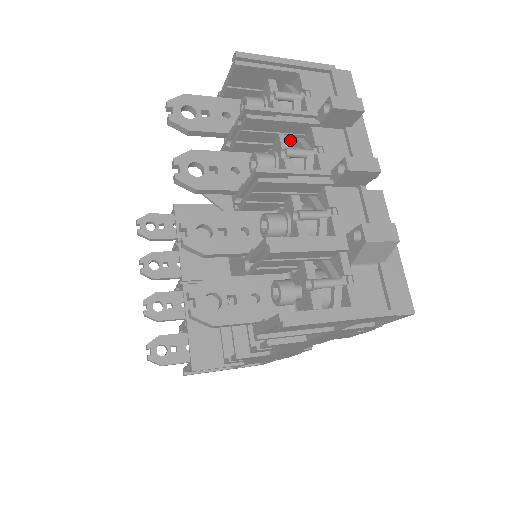
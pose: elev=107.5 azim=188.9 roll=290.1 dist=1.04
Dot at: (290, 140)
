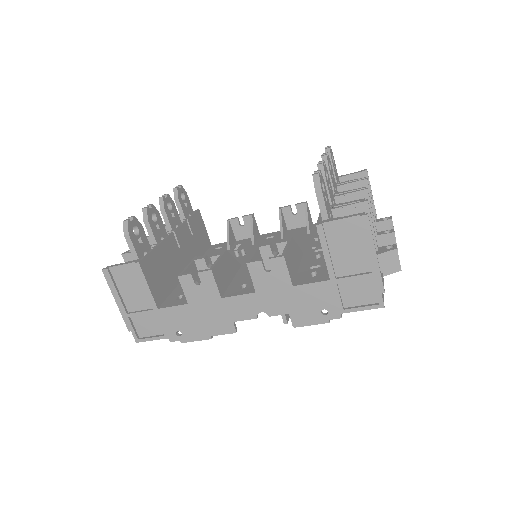
Dot at: occluded
